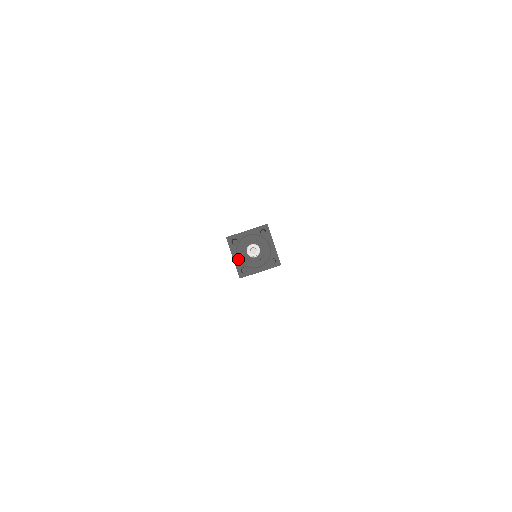
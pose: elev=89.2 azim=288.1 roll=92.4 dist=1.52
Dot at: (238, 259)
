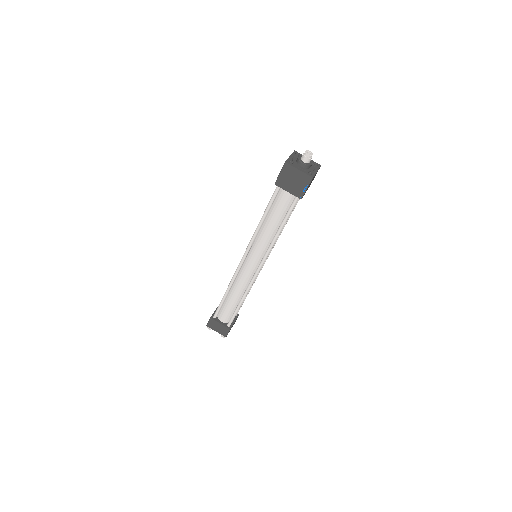
Dot at: (302, 169)
